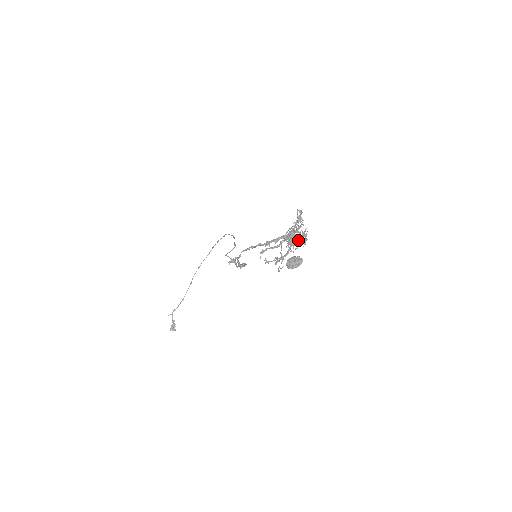
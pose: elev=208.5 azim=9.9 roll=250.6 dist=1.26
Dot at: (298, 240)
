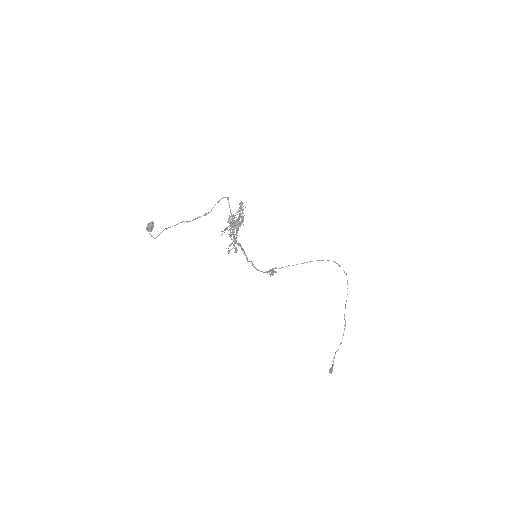
Dot at: (234, 224)
